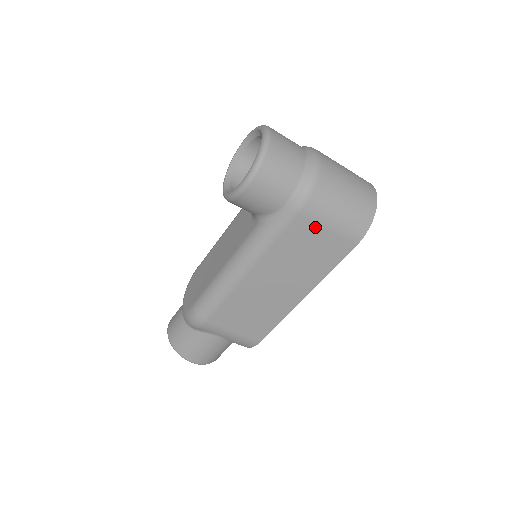
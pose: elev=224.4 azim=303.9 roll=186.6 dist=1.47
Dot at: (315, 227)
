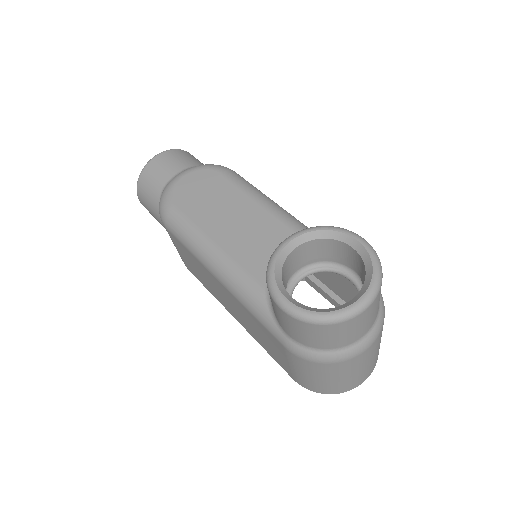
Dot at: (285, 355)
